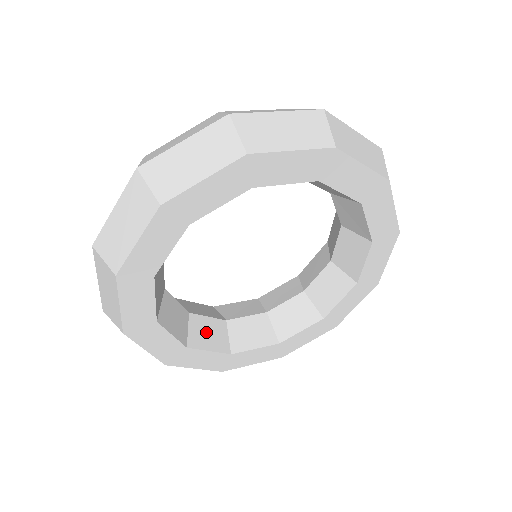
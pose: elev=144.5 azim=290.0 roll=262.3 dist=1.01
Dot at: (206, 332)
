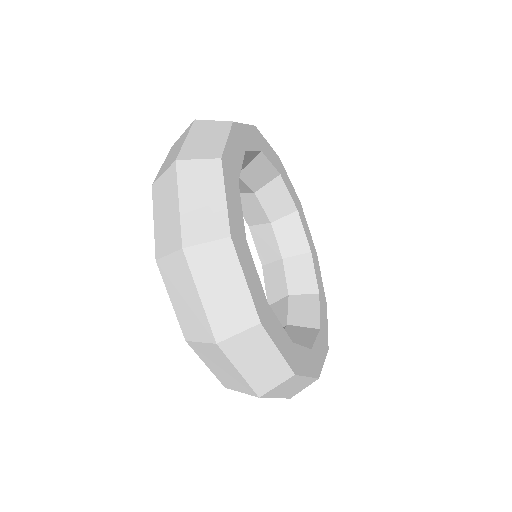
Dot at: occluded
